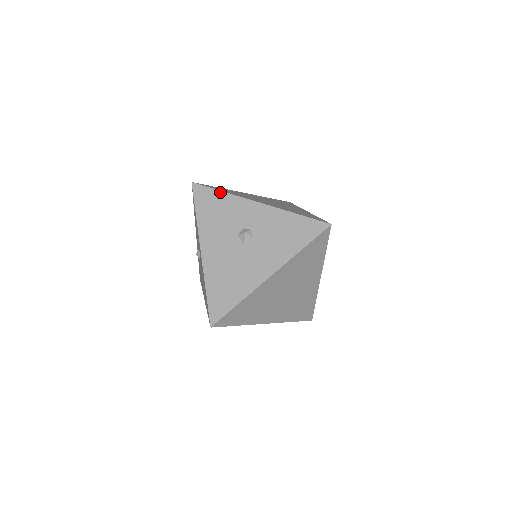
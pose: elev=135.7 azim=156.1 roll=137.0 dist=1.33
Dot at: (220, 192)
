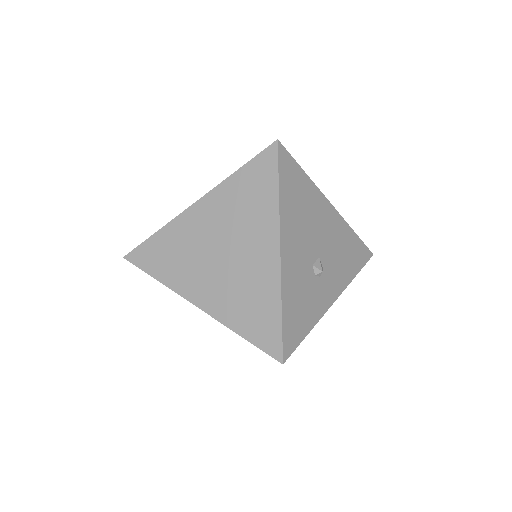
Dot at: occluded
